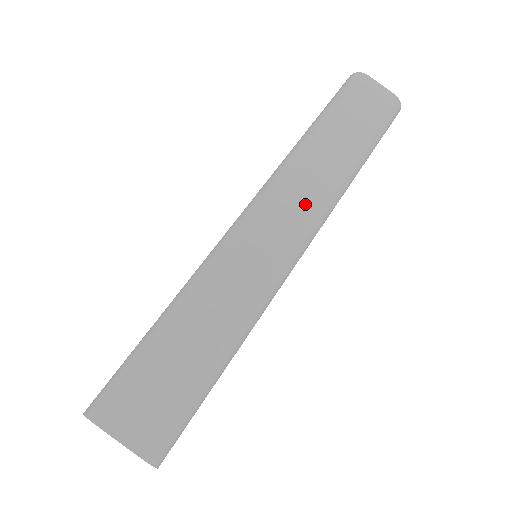
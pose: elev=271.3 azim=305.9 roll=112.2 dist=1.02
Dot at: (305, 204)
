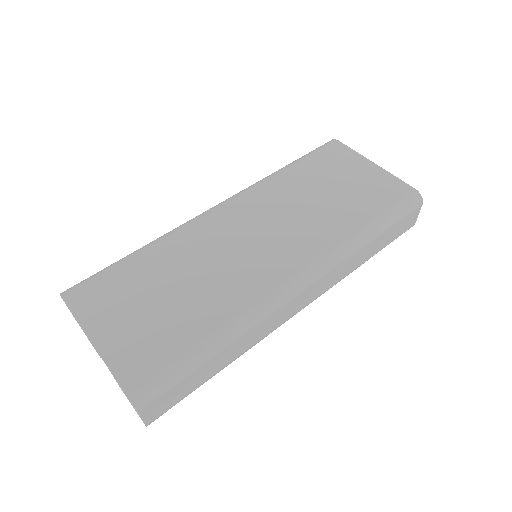
Dot at: (324, 288)
